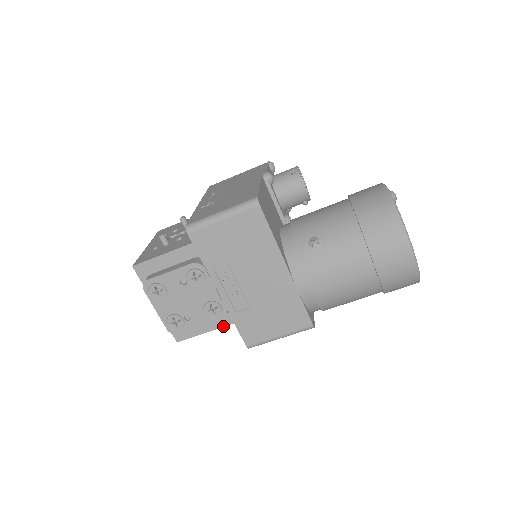
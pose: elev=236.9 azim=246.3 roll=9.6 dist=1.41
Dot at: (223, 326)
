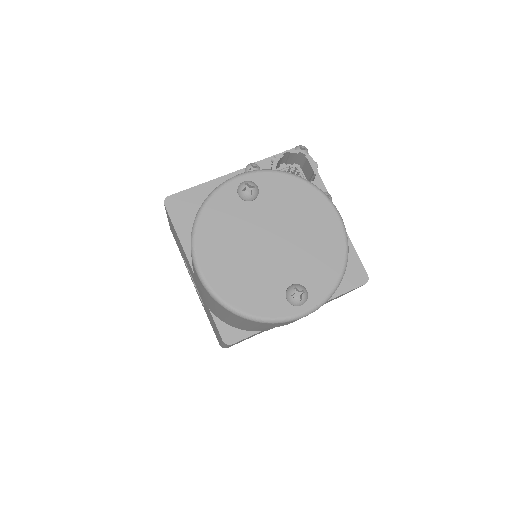
Dot at: occluded
